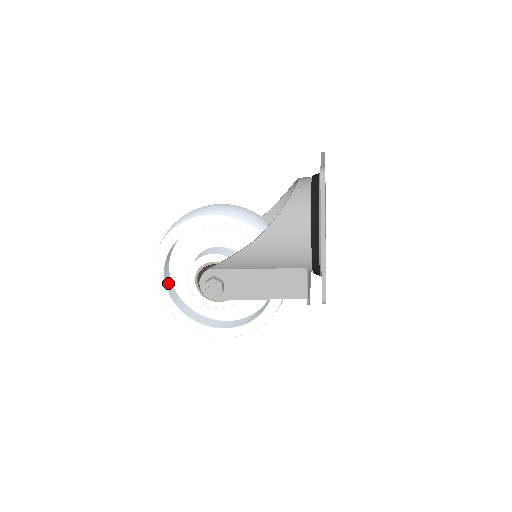
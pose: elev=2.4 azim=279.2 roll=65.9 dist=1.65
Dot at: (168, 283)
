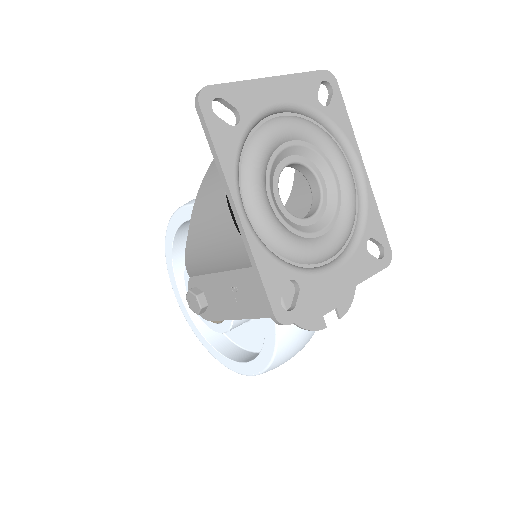
Dot at: occluded
